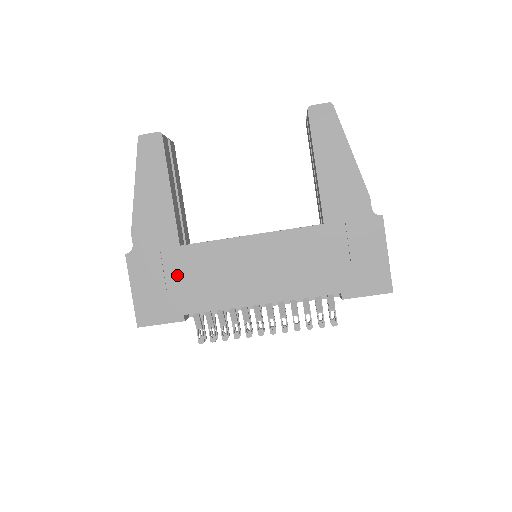
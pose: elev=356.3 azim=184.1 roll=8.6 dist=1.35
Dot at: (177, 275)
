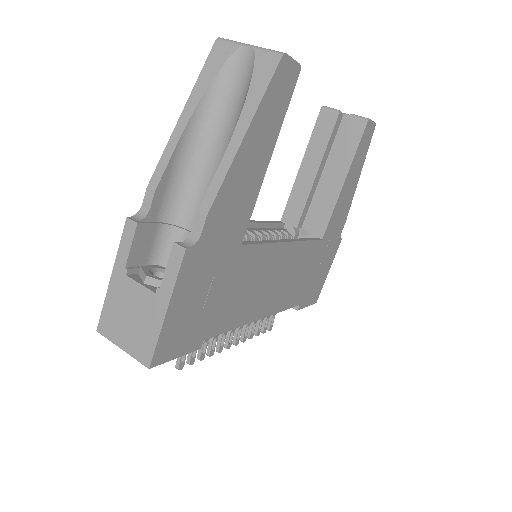
Dot at: (222, 286)
